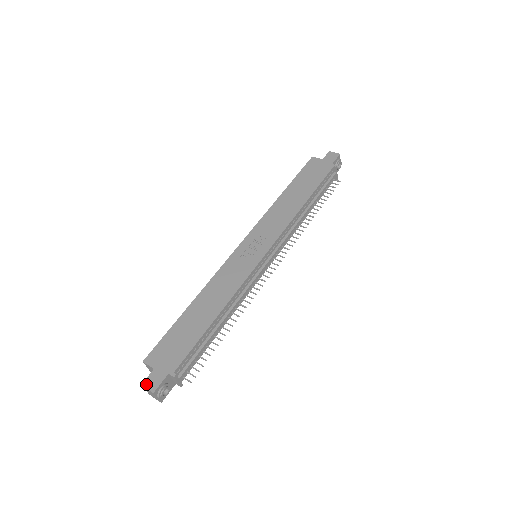
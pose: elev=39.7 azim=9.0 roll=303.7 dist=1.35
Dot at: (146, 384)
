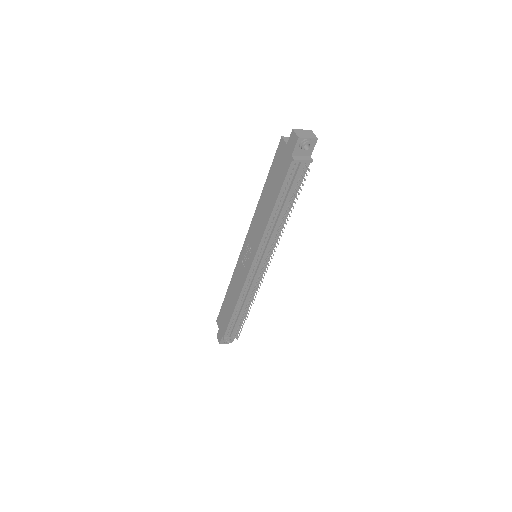
Dot at: (217, 337)
